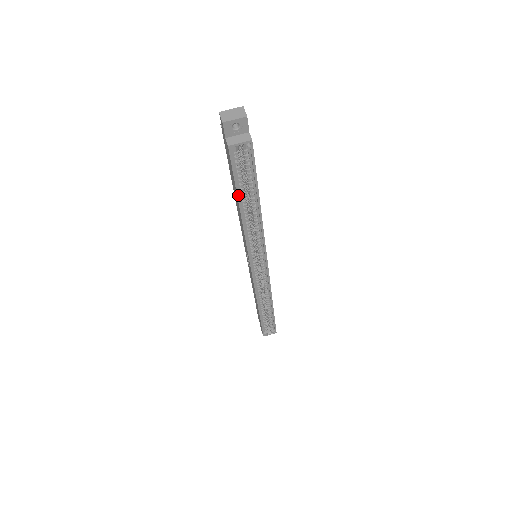
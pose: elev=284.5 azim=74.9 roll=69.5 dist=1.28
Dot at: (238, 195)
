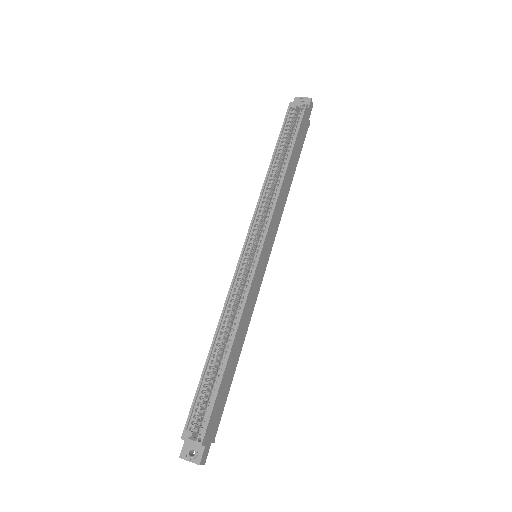
Dot at: (277, 145)
